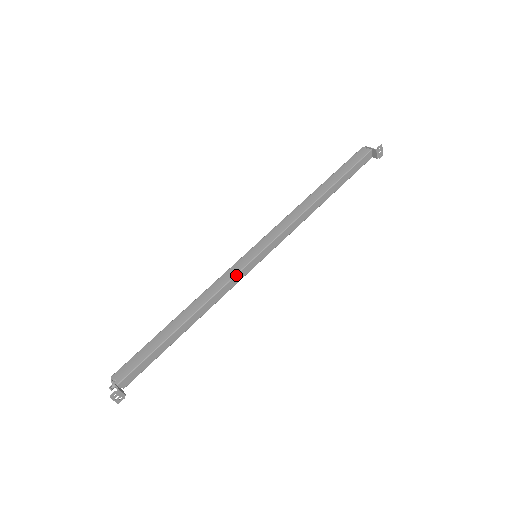
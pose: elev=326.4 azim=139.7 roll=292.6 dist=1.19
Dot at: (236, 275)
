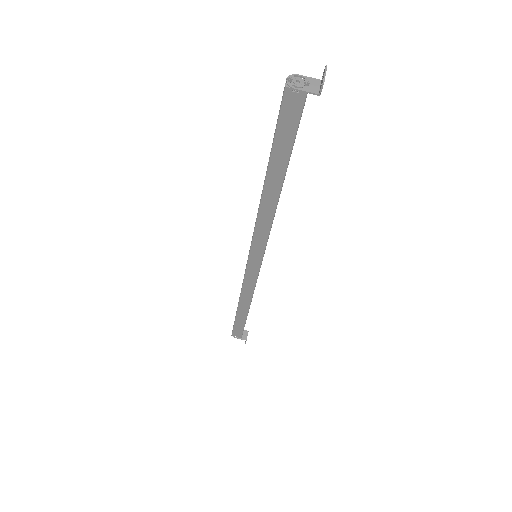
Dot at: occluded
